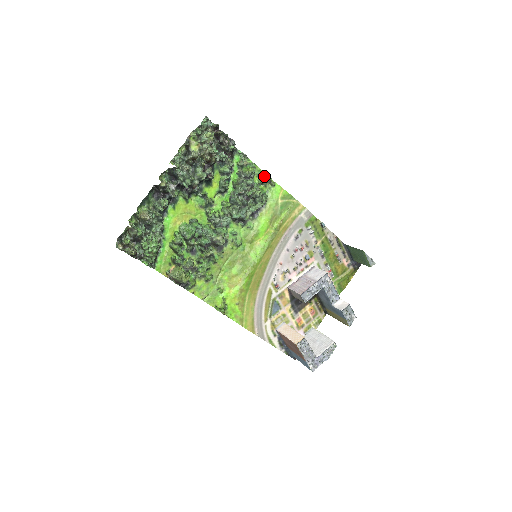
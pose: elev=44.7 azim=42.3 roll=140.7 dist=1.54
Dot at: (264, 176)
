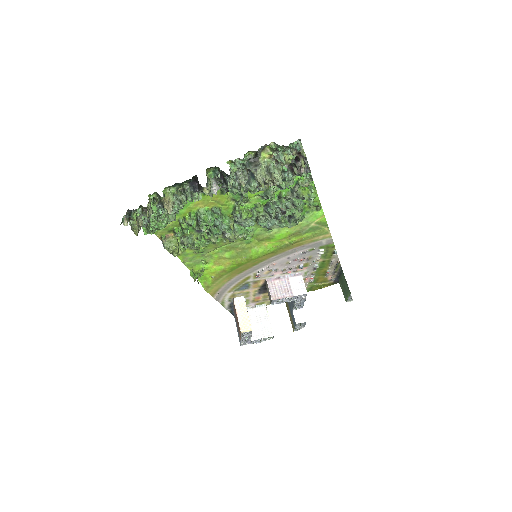
Dot at: (316, 198)
